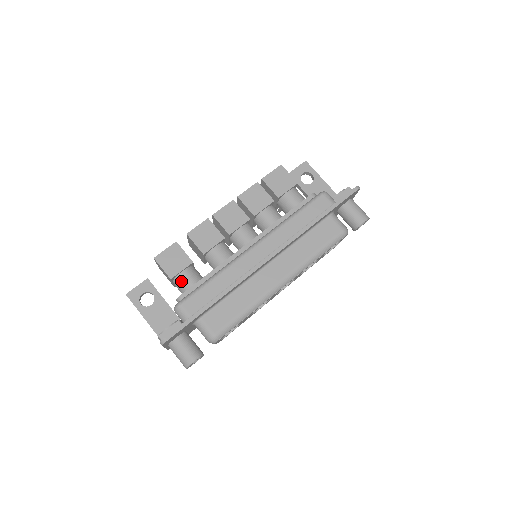
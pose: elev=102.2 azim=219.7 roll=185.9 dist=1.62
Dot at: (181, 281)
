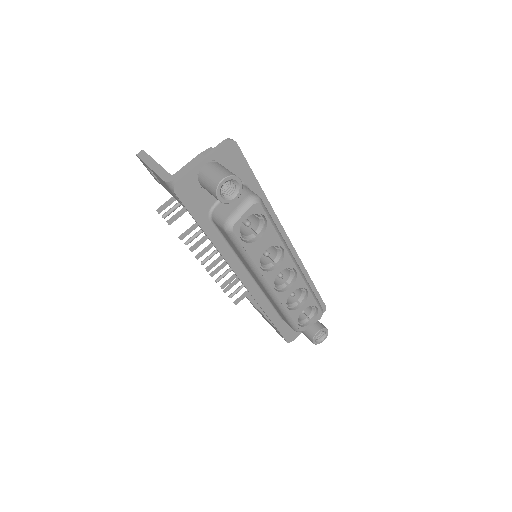
Dot at: occluded
